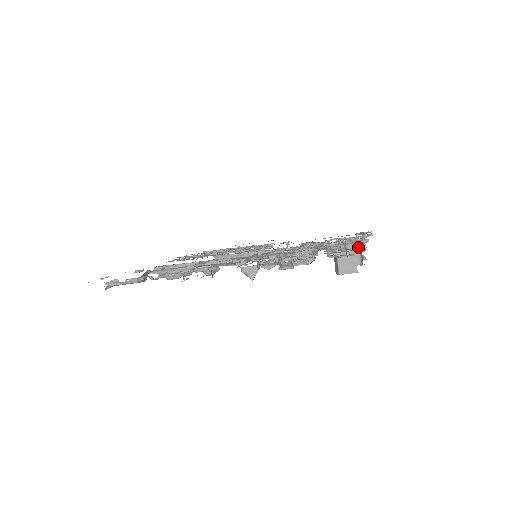
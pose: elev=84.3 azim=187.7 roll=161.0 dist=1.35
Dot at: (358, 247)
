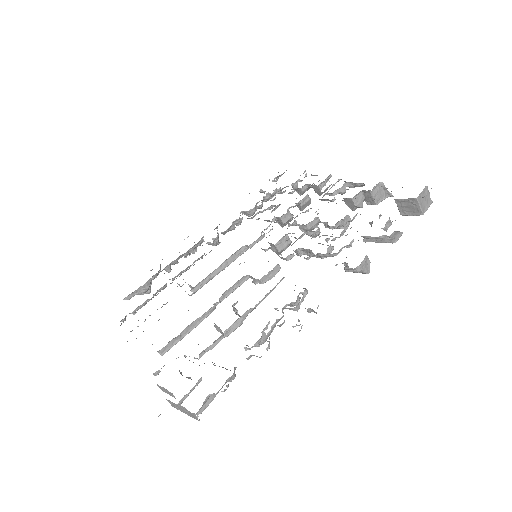
Dot at: (357, 184)
